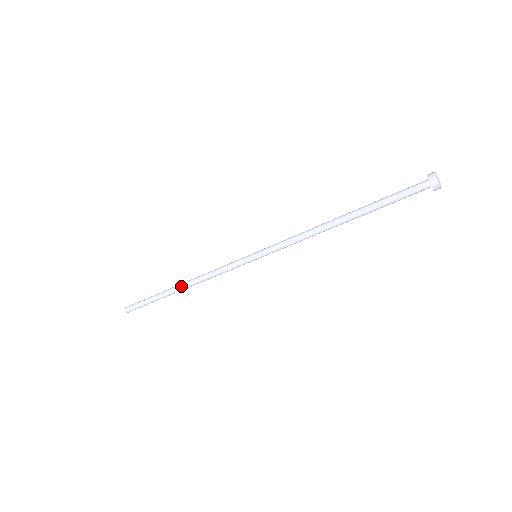
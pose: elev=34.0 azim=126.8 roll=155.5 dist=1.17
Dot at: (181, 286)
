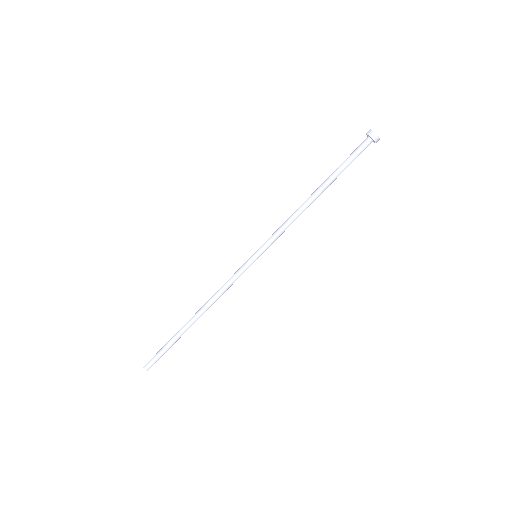
Dot at: (195, 314)
